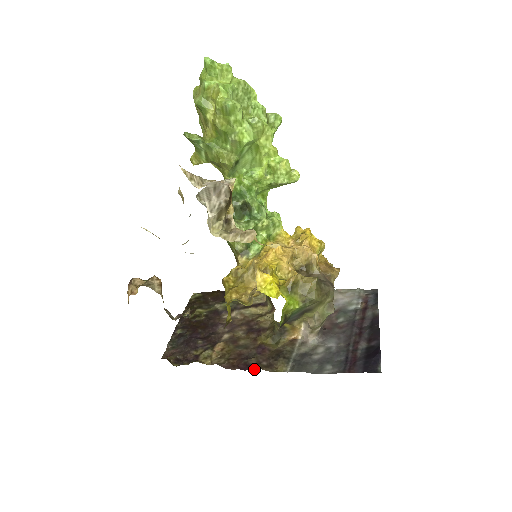
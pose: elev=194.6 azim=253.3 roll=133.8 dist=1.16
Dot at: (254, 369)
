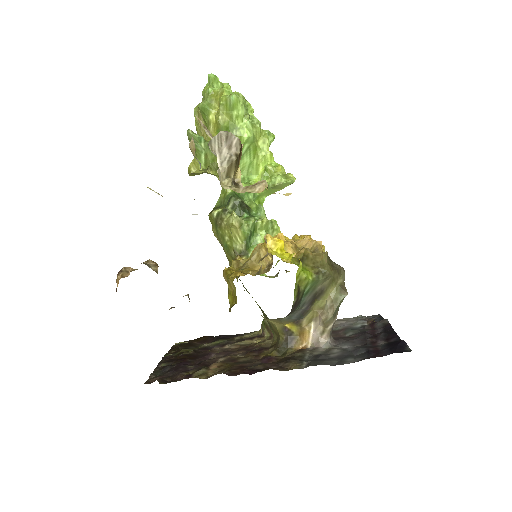
Dot at: (263, 370)
